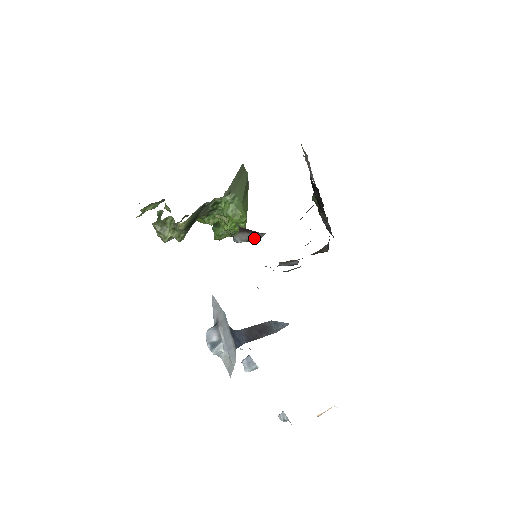
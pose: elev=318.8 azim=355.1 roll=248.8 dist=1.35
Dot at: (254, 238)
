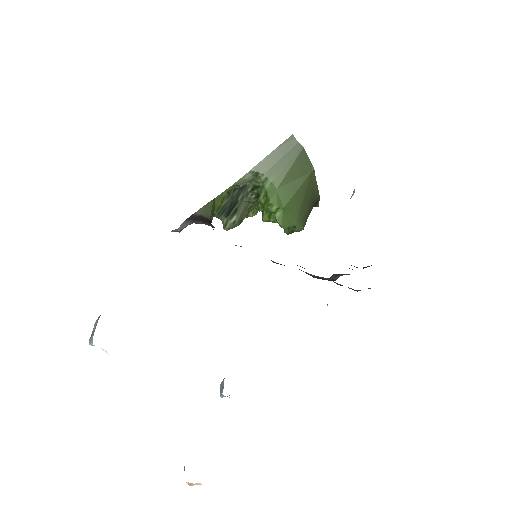
Dot at: occluded
